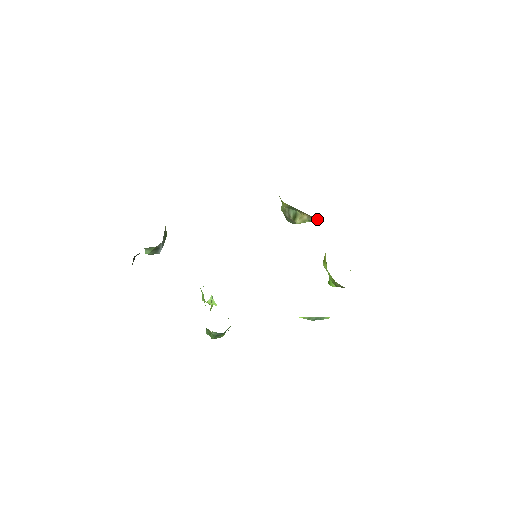
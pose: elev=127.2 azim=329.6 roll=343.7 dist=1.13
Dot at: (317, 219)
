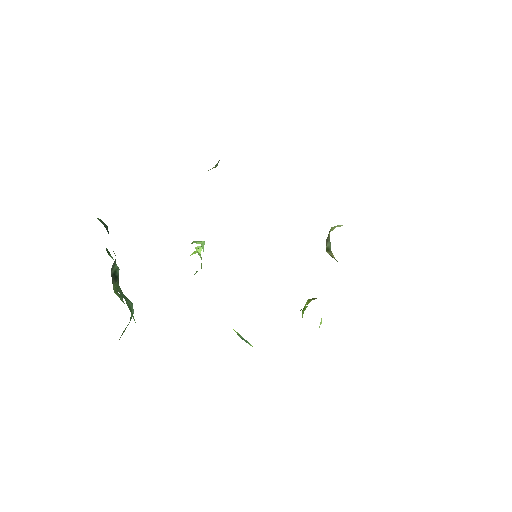
Dot at: occluded
